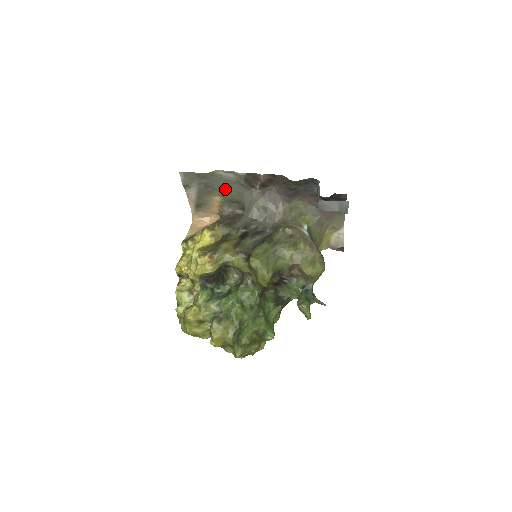
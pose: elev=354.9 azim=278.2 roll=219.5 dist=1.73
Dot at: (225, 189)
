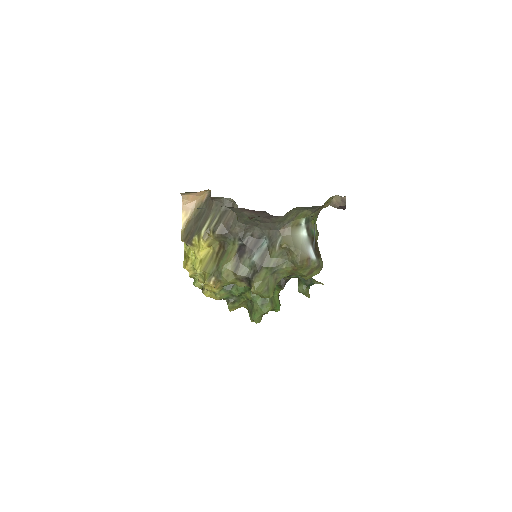
Dot at: occluded
